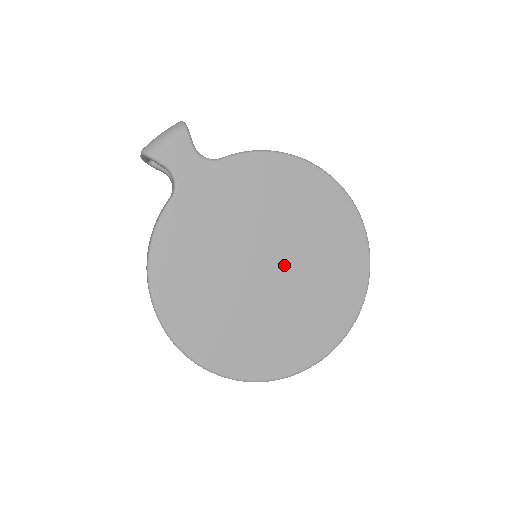
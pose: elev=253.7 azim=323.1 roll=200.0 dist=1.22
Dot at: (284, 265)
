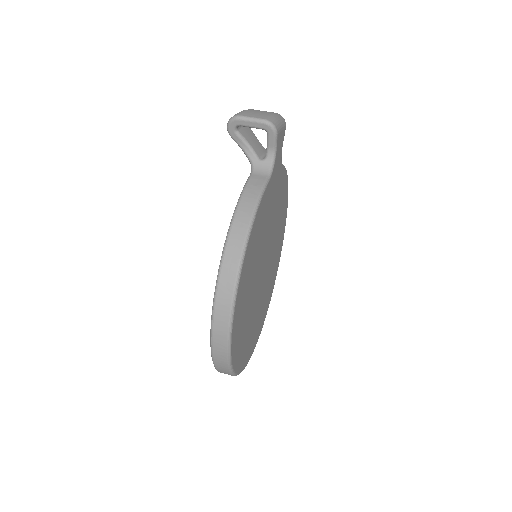
Dot at: (266, 271)
